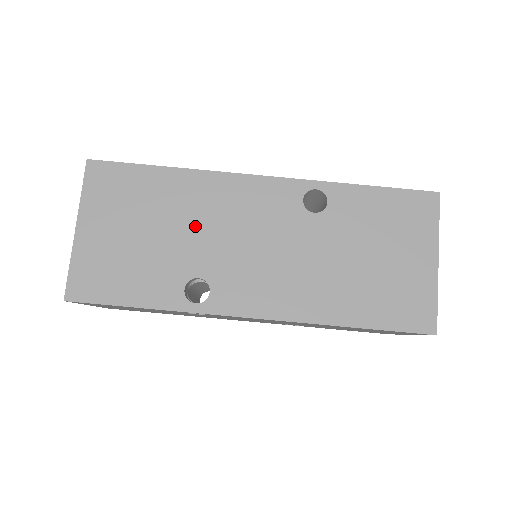
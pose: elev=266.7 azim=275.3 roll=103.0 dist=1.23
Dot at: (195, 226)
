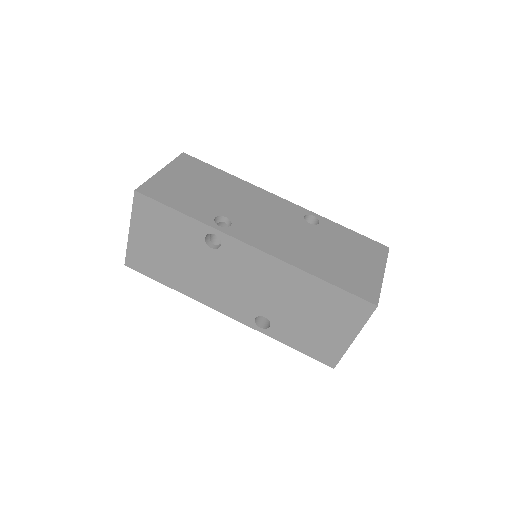
Dot at: (234, 198)
